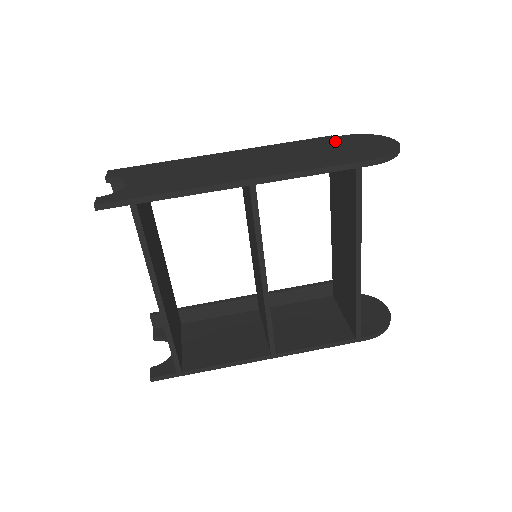
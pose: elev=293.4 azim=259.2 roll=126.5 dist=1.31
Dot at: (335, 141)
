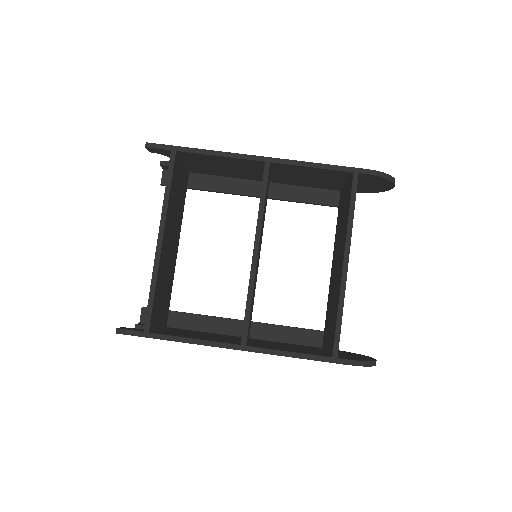
Dot at: occluded
